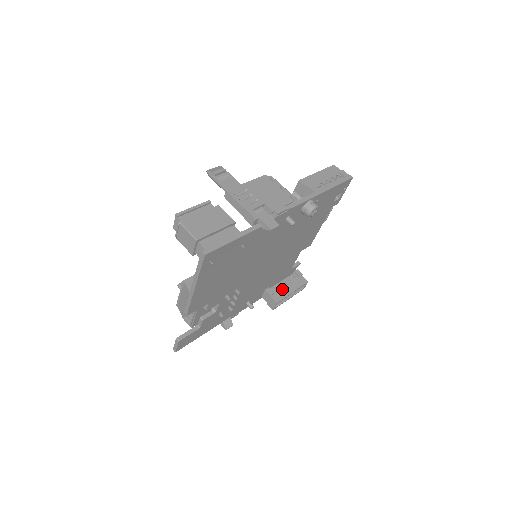
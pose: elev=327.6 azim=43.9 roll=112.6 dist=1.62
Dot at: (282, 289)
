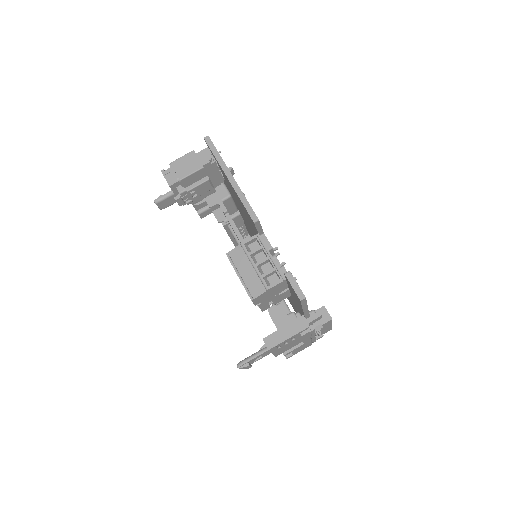
Dot at: occluded
